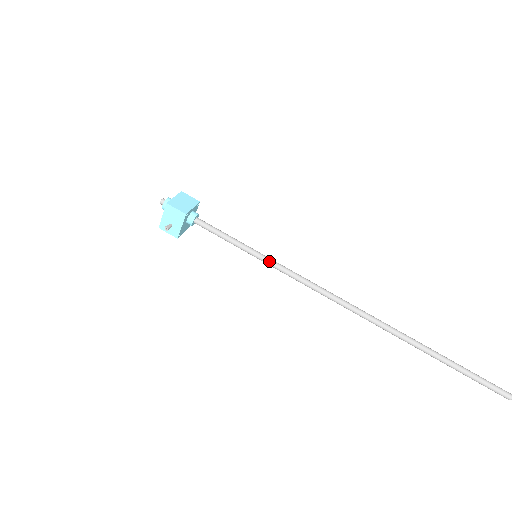
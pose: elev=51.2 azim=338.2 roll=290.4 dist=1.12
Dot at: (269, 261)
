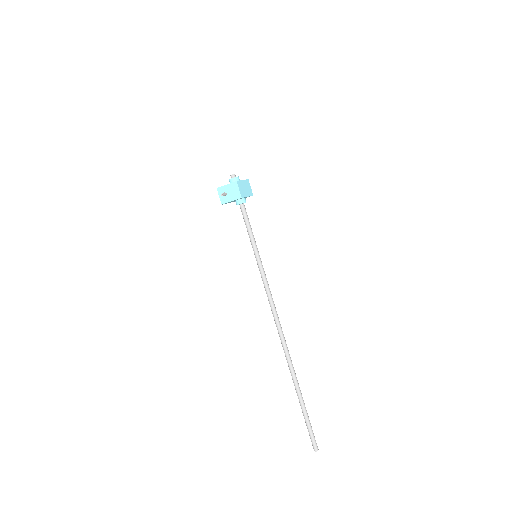
Dot at: (261, 266)
